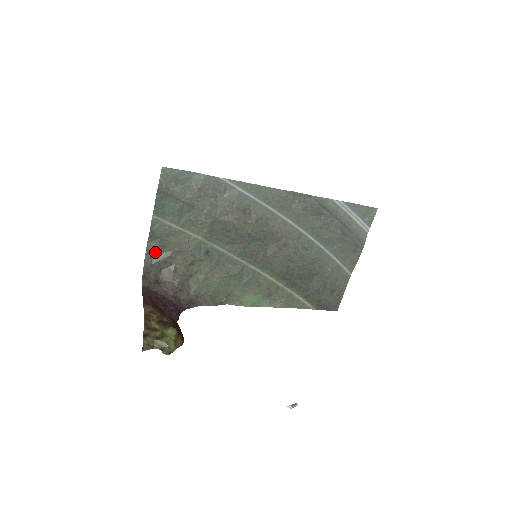
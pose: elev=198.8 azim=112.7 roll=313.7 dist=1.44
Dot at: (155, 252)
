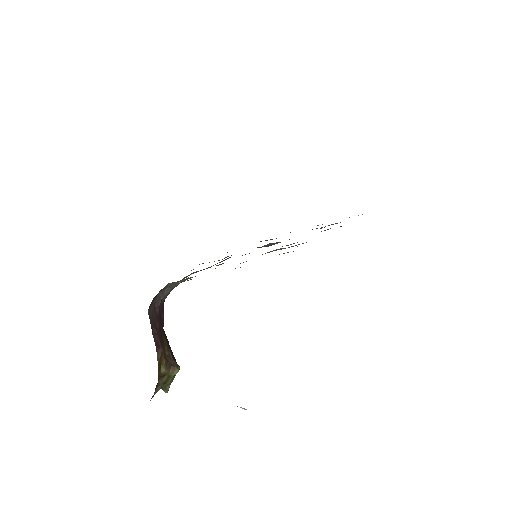
Dot at: occluded
